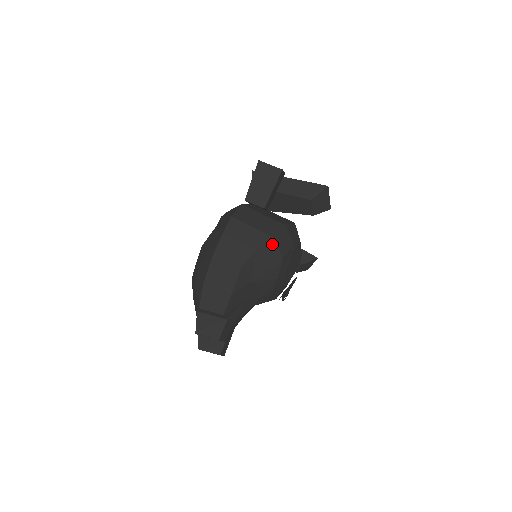
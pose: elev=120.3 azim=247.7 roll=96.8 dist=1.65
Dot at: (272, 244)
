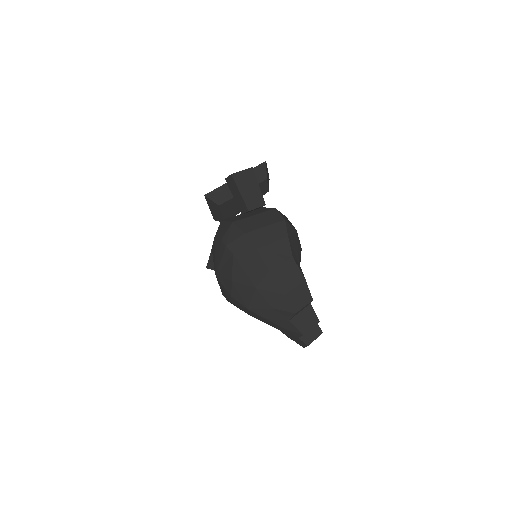
Dot at: (288, 225)
